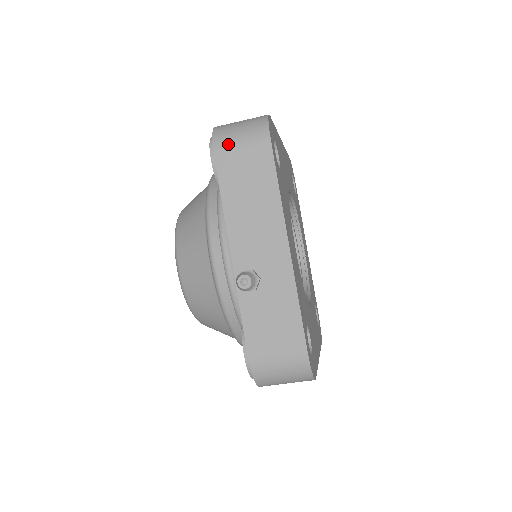
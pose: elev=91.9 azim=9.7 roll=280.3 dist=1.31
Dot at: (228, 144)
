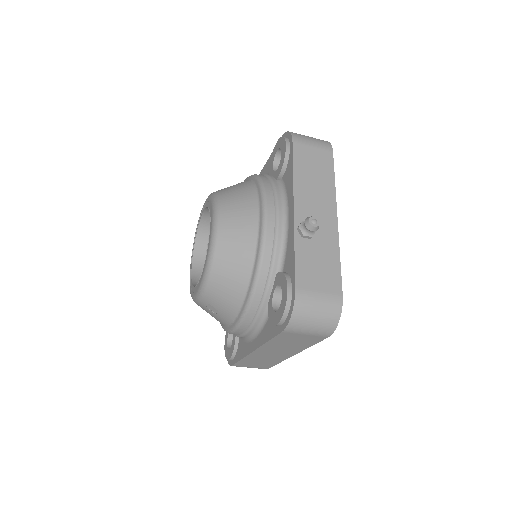
Dot at: (303, 140)
